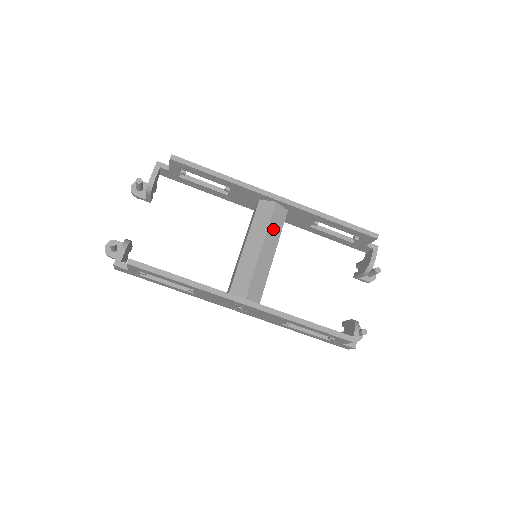
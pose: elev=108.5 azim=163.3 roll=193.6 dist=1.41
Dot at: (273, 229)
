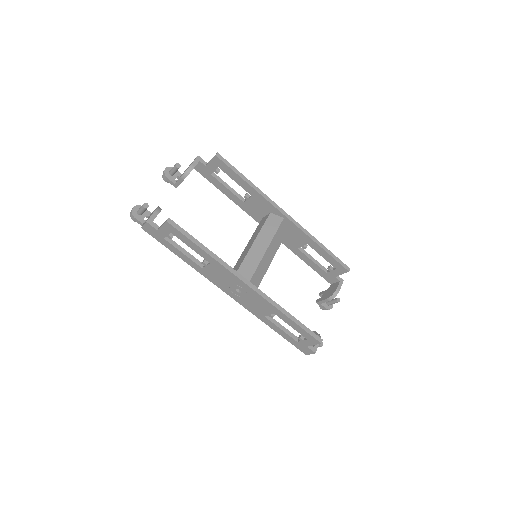
Dot at: (277, 238)
